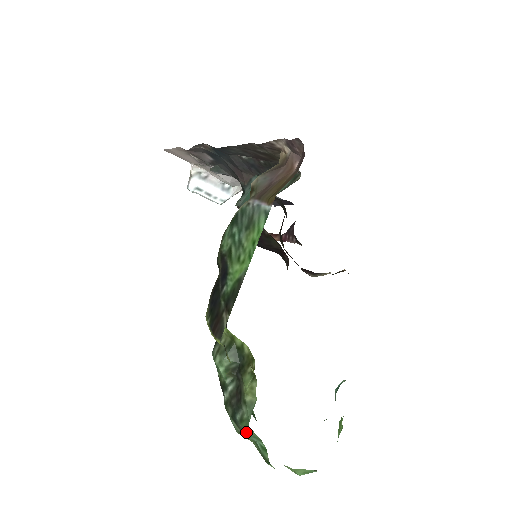
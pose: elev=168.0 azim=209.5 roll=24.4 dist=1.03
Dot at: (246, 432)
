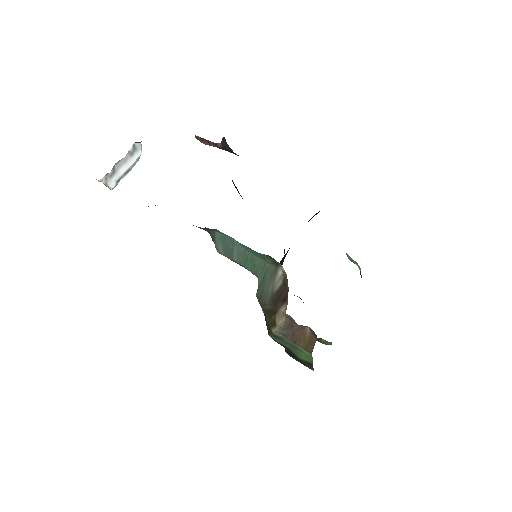
Dot at: occluded
